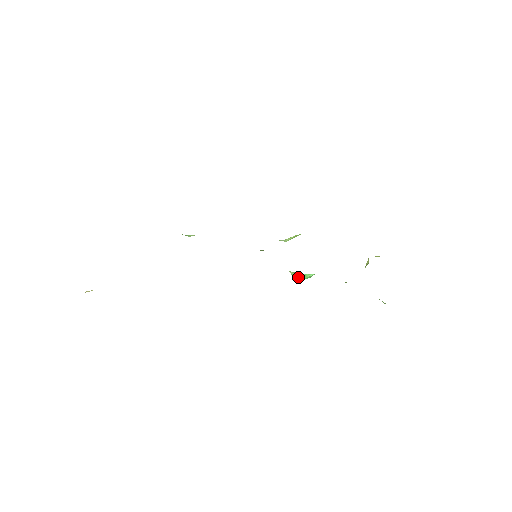
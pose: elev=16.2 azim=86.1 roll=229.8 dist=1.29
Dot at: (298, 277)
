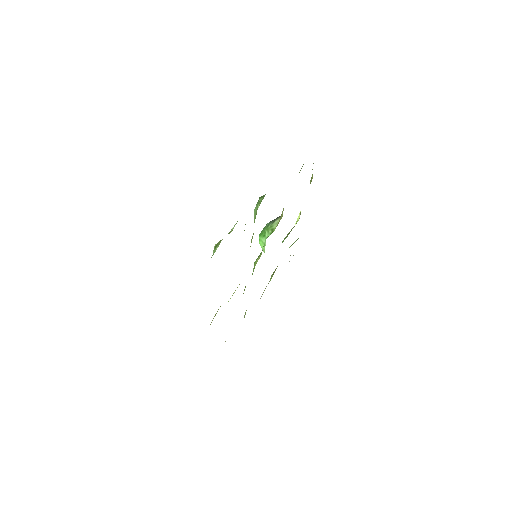
Dot at: occluded
